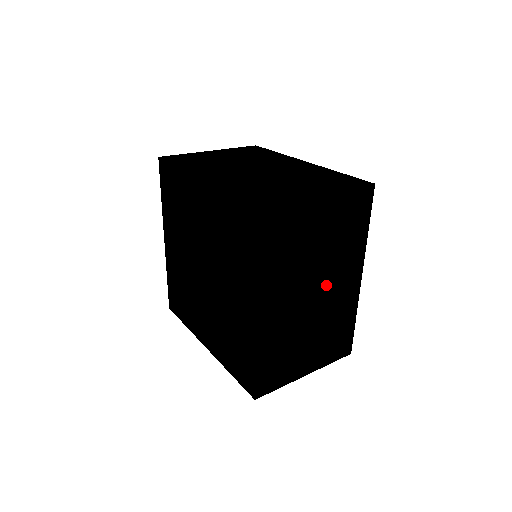
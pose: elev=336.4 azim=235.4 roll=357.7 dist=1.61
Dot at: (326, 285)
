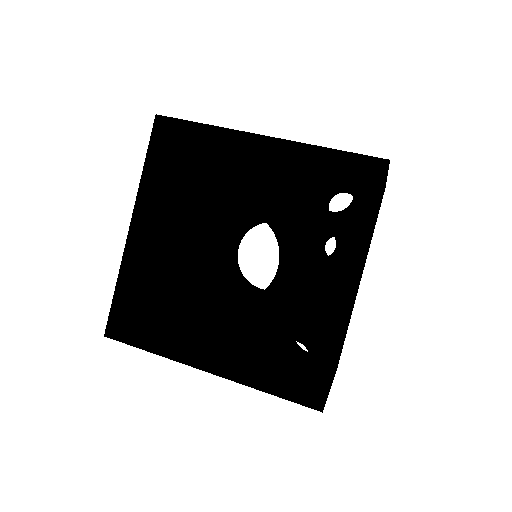
Dot at: occluded
